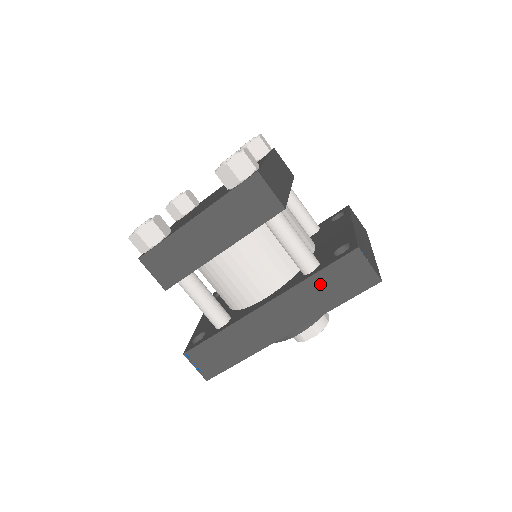
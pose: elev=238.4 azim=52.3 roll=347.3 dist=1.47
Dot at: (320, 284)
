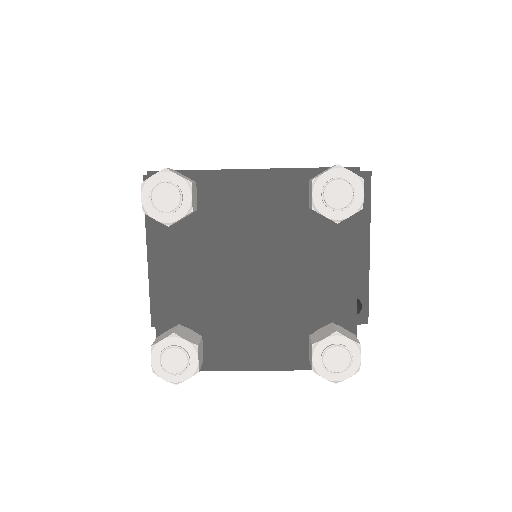
Dot at: occluded
